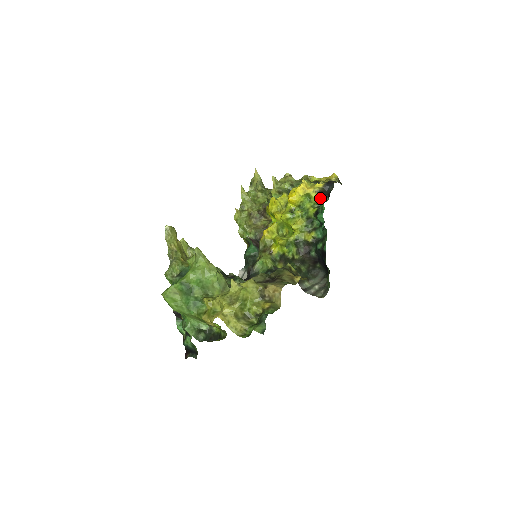
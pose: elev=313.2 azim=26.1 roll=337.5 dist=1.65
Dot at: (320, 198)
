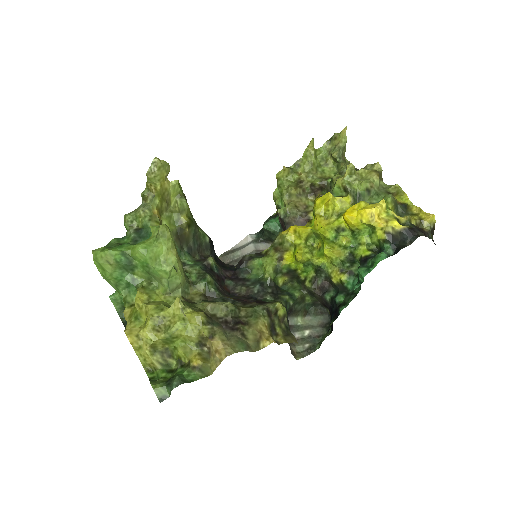
Dot at: (384, 243)
